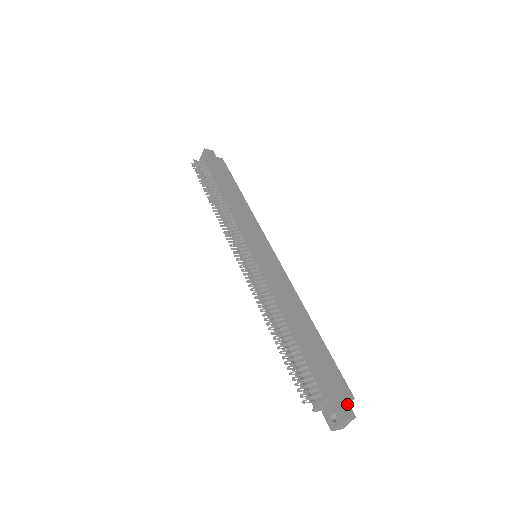
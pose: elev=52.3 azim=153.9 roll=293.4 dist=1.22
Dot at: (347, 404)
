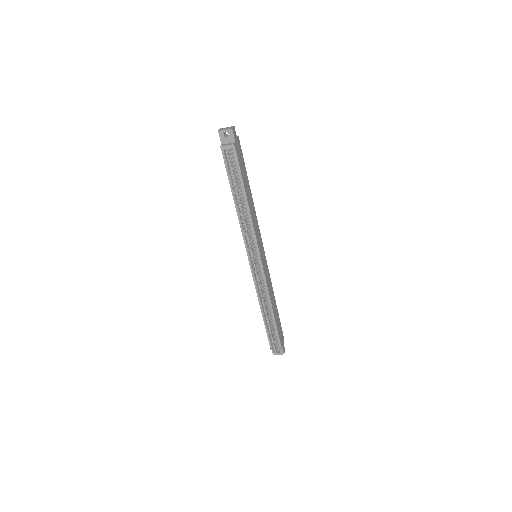
Dot at: occluded
